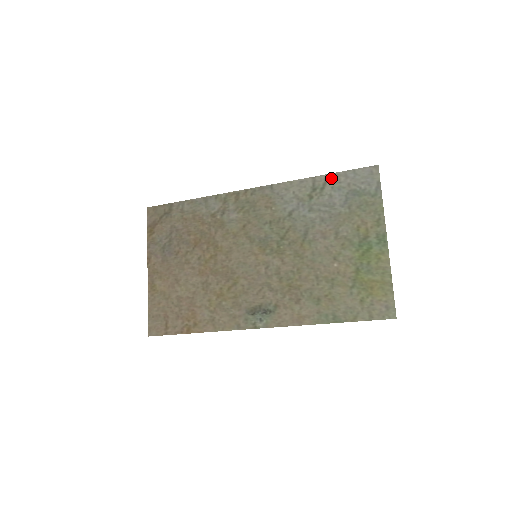
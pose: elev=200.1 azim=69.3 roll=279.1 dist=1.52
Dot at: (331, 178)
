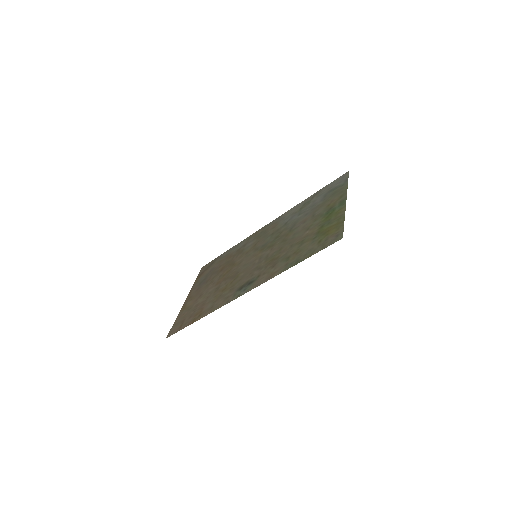
Dot at: (317, 193)
